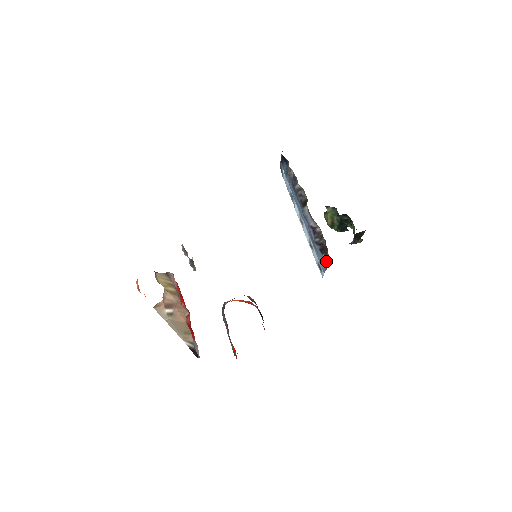
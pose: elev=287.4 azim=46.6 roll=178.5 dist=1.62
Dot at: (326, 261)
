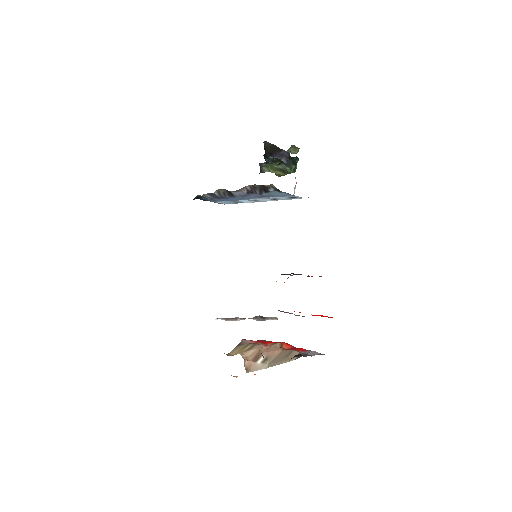
Dot at: (274, 190)
